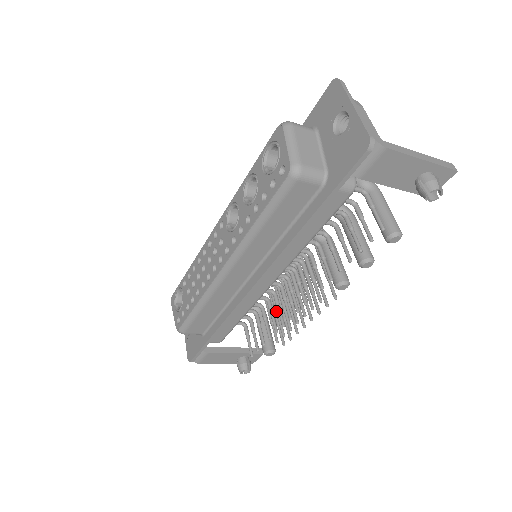
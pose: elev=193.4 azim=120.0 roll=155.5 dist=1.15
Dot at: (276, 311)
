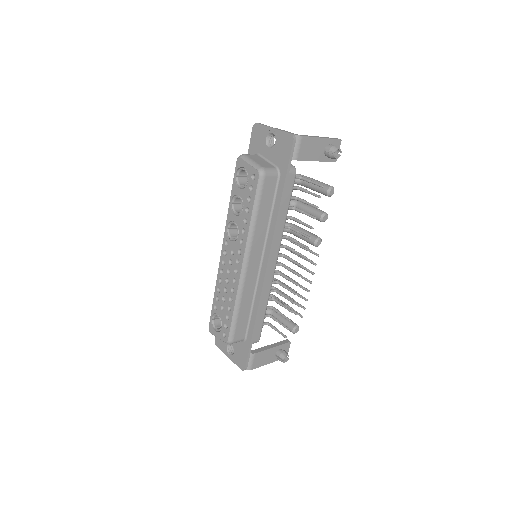
Dot at: occluded
